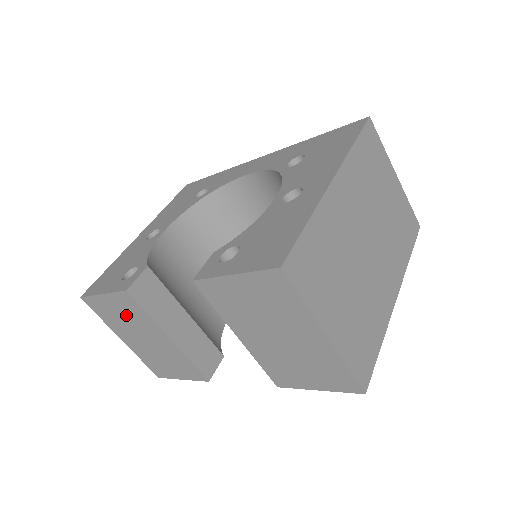
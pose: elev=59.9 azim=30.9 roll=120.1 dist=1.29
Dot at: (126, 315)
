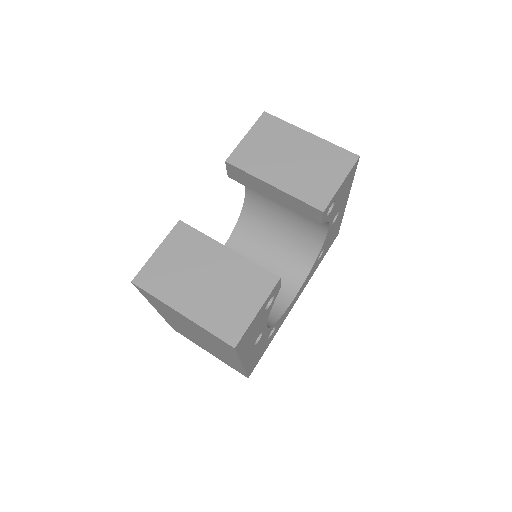
Dot at: (182, 258)
